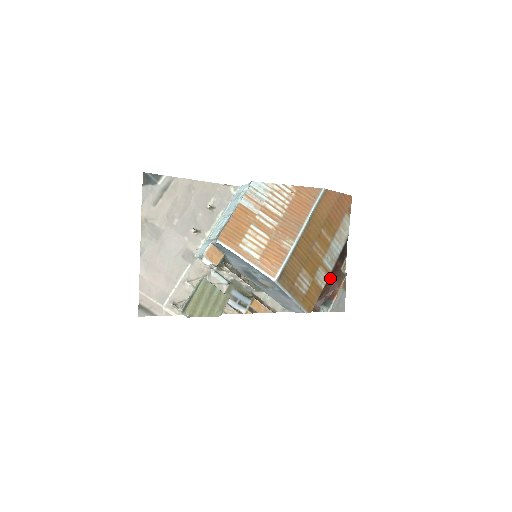
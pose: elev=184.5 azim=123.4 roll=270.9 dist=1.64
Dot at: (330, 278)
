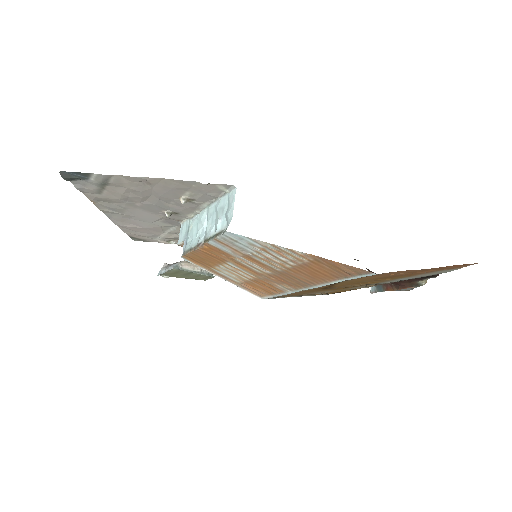
Dot at: occluded
